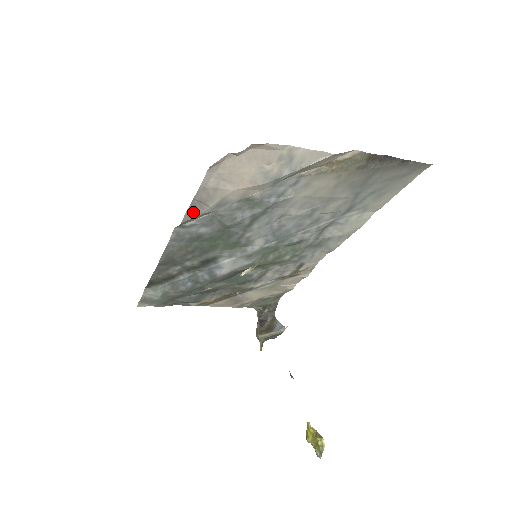
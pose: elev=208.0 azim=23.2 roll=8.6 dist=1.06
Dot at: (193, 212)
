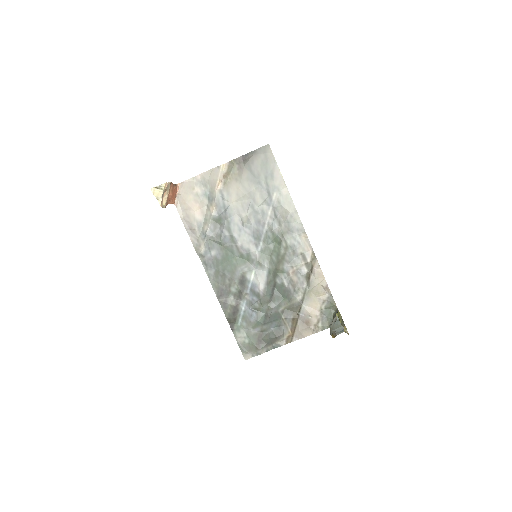
Dot at: (194, 239)
